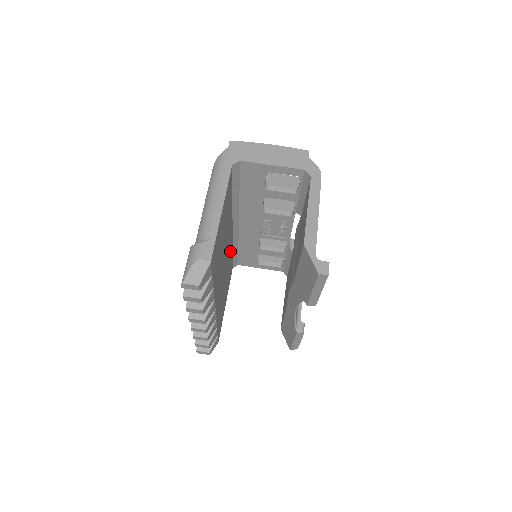
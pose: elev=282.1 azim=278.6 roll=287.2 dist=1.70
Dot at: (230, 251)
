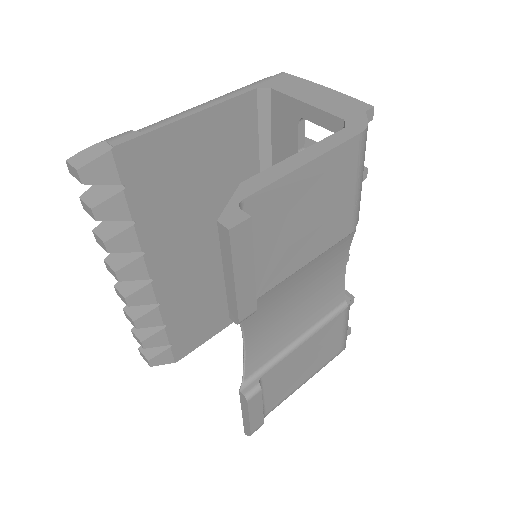
Dot at: occluded
